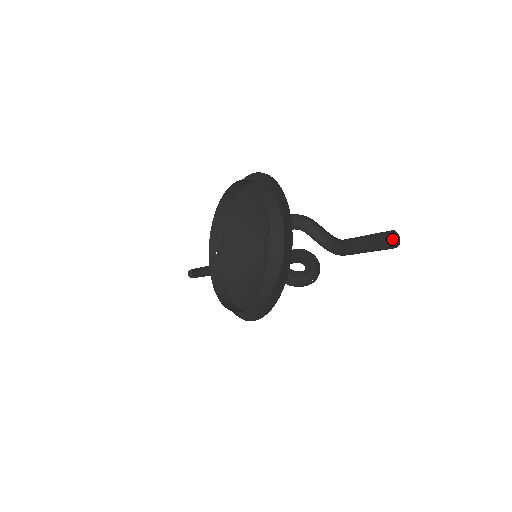
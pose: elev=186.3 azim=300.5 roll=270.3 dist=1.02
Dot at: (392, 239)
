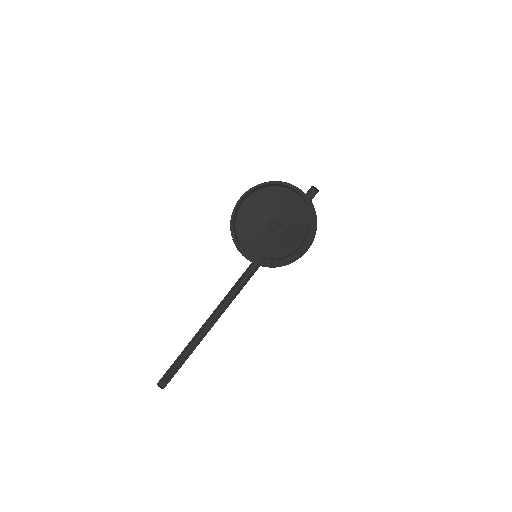
Dot at: (312, 193)
